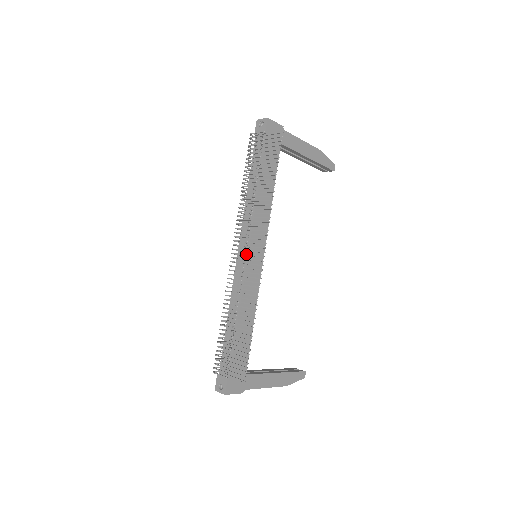
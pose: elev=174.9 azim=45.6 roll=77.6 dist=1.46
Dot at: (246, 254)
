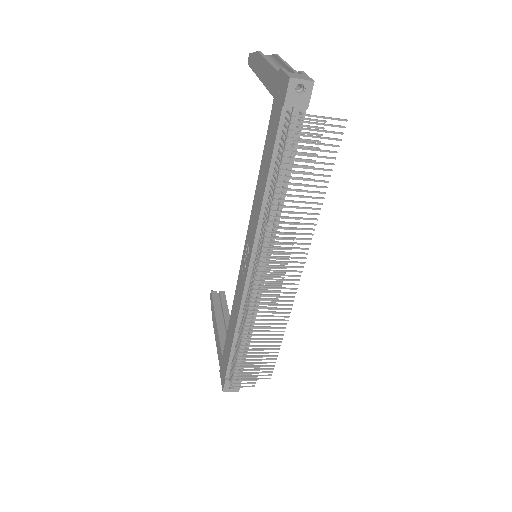
Dot at: (265, 270)
